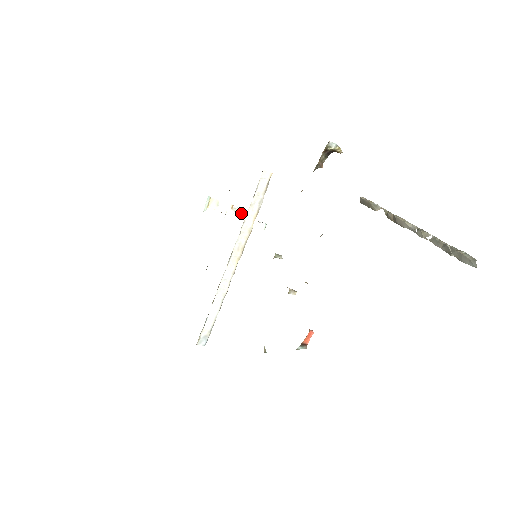
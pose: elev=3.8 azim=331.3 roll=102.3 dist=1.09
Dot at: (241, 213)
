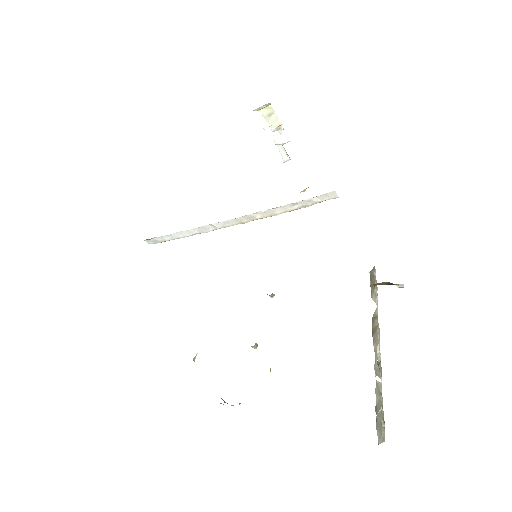
Dot at: (281, 136)
